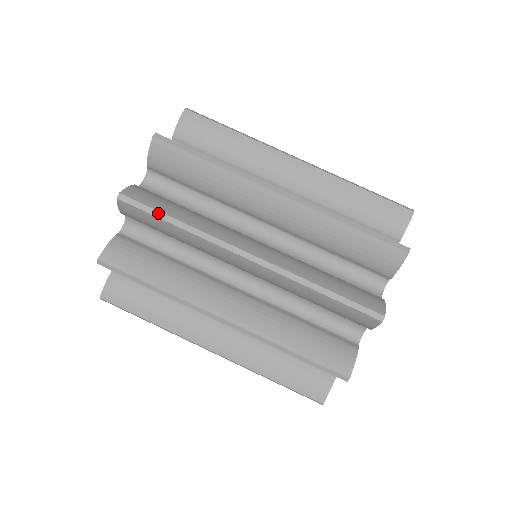
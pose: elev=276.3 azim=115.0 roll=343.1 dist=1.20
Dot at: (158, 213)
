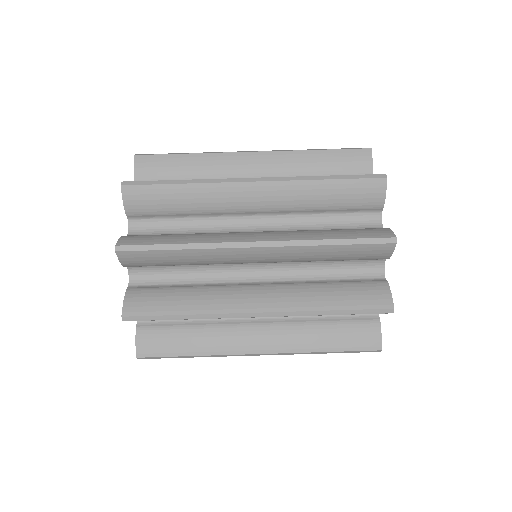
Dot at: (163, 317)
